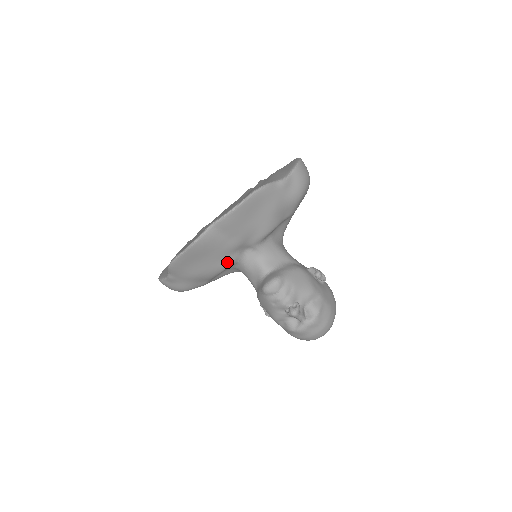
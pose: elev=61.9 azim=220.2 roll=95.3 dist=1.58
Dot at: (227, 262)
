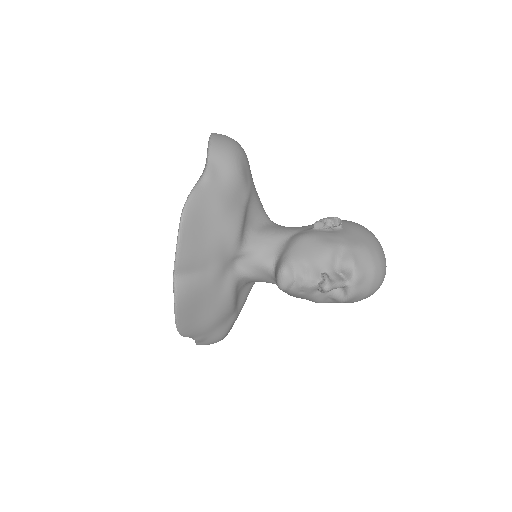
Dot at: (228, 289)
